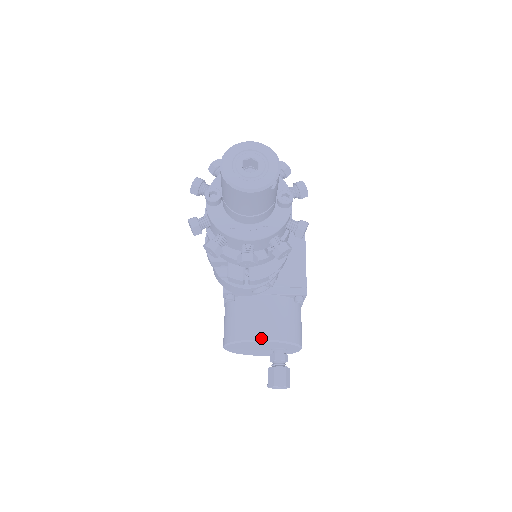
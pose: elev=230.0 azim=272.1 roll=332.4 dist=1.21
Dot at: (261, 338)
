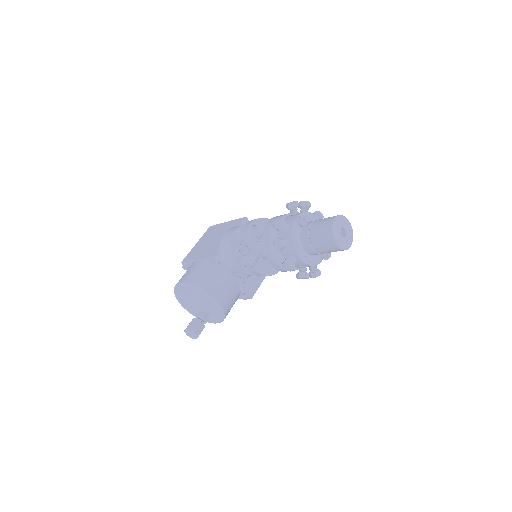
Dot at: (217, 300)
